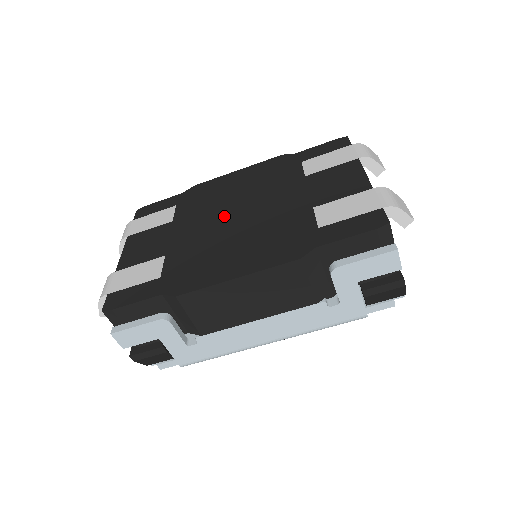
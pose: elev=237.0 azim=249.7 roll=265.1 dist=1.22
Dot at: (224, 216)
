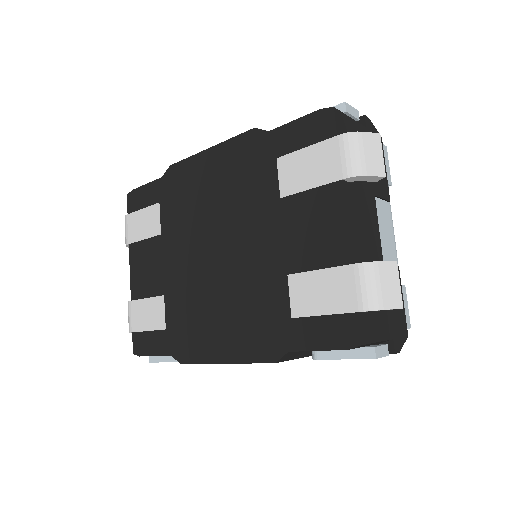
Dot at: (204, 249)
